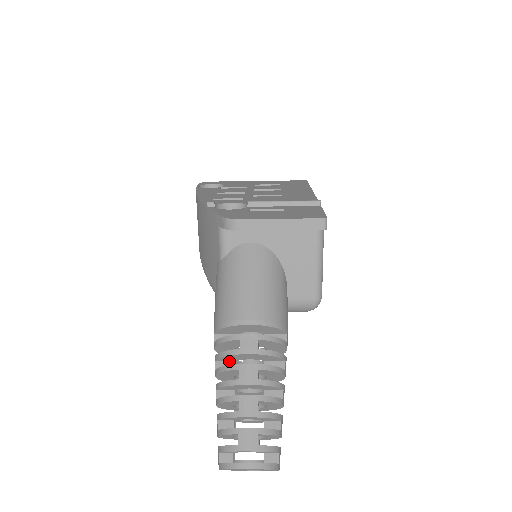
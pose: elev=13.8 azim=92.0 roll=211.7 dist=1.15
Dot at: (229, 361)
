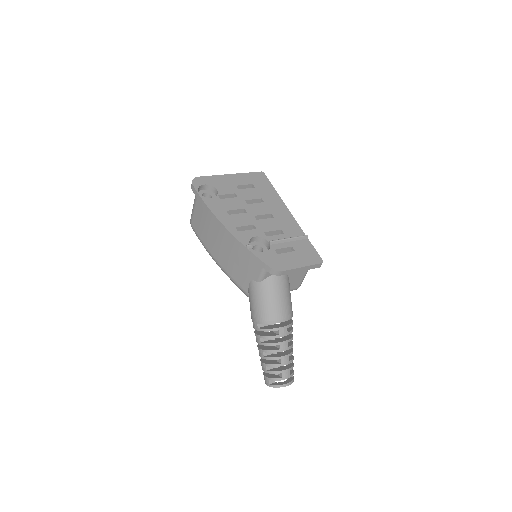
Dot at: occluded
